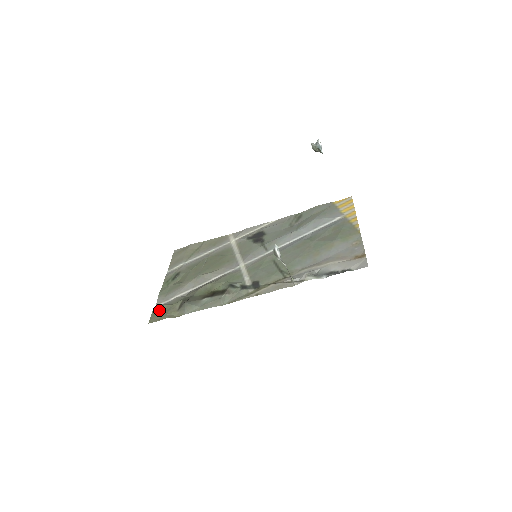
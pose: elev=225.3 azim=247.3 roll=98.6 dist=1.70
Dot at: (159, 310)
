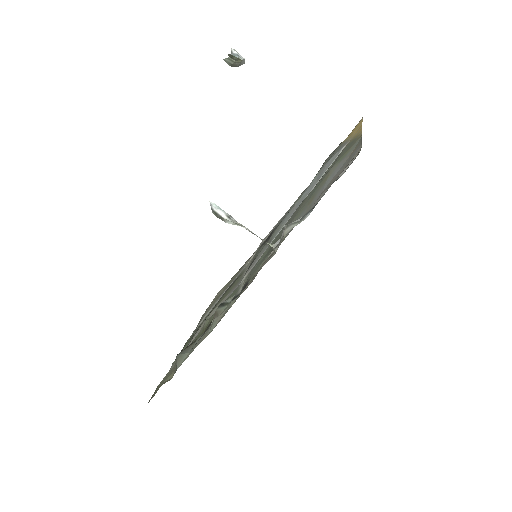
Dot at: (161, 381)
